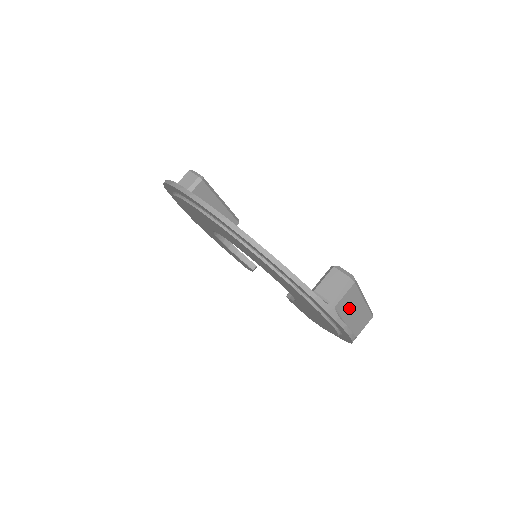
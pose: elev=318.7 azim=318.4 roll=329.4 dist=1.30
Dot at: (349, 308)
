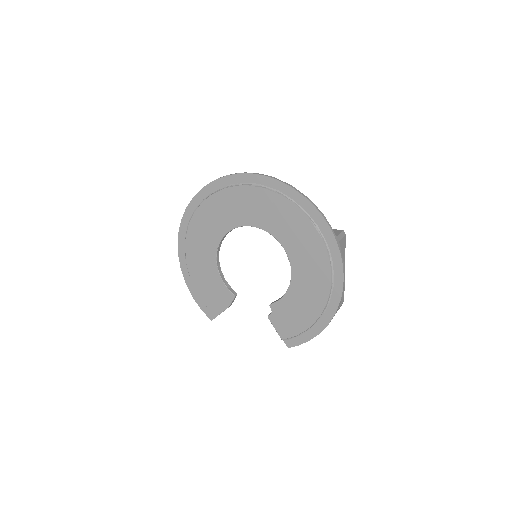
Dot at: occluded
